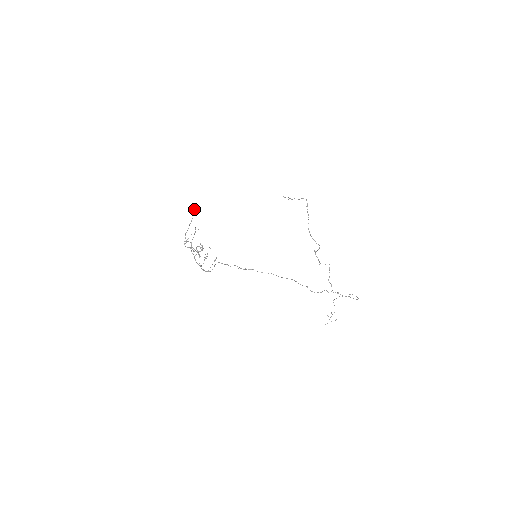
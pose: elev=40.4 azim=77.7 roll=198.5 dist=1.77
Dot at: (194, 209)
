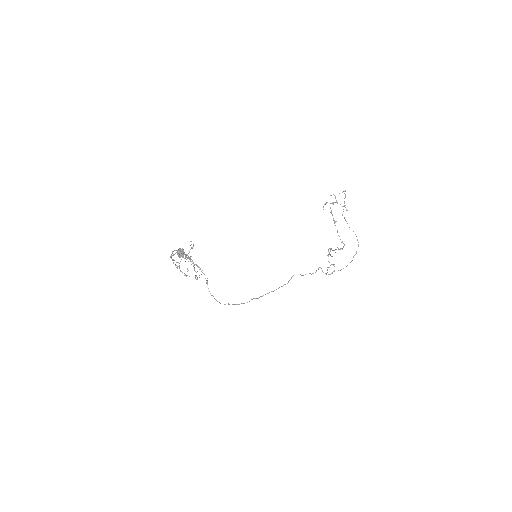
Dot at: (181, 256)
